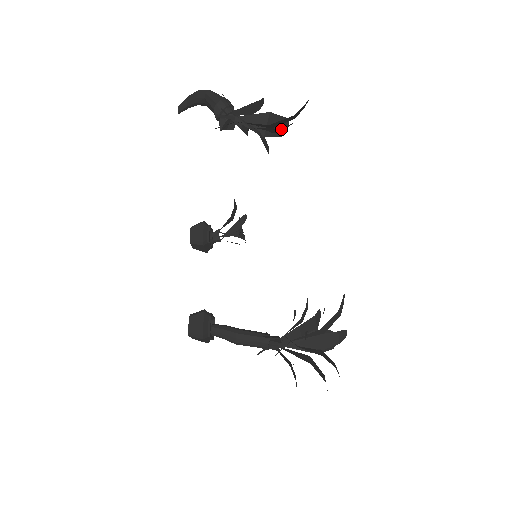
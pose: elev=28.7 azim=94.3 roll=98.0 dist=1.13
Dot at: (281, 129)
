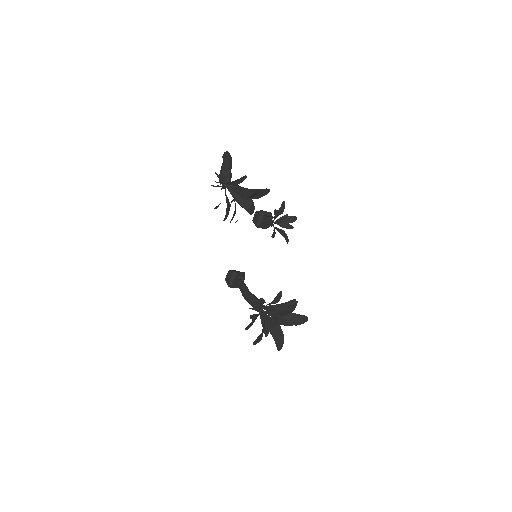
Dot at: (253, 197)
